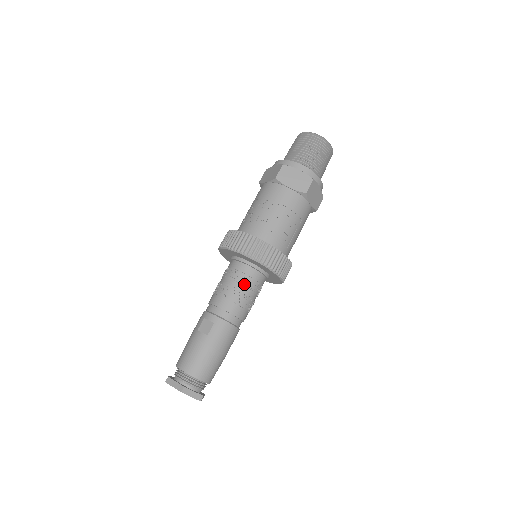
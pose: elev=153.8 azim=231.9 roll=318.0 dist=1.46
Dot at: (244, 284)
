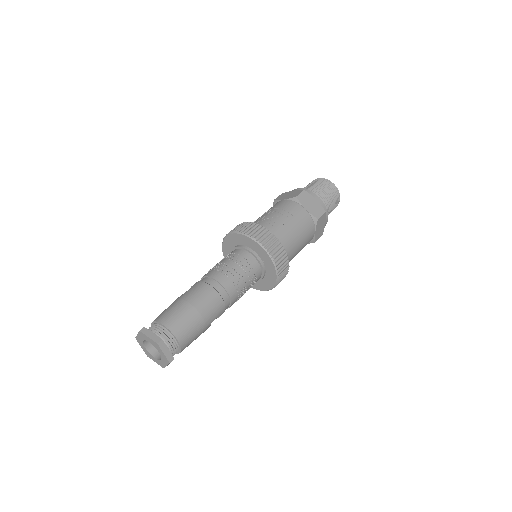
Dot at: (230, 259)
